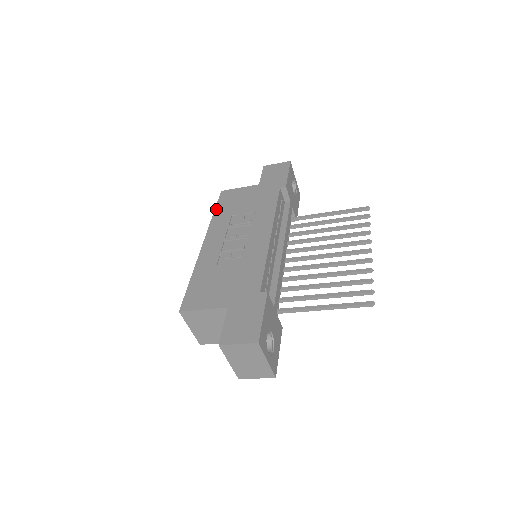
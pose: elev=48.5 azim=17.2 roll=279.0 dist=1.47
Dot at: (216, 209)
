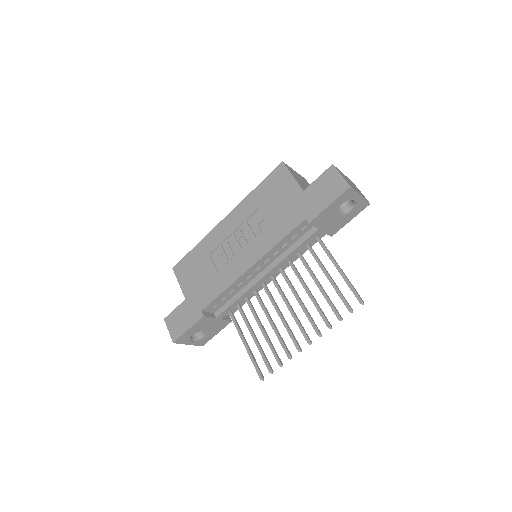
Dot at: (259, 185)
